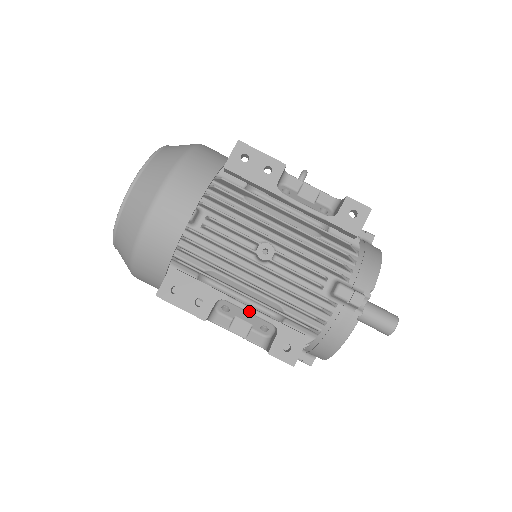
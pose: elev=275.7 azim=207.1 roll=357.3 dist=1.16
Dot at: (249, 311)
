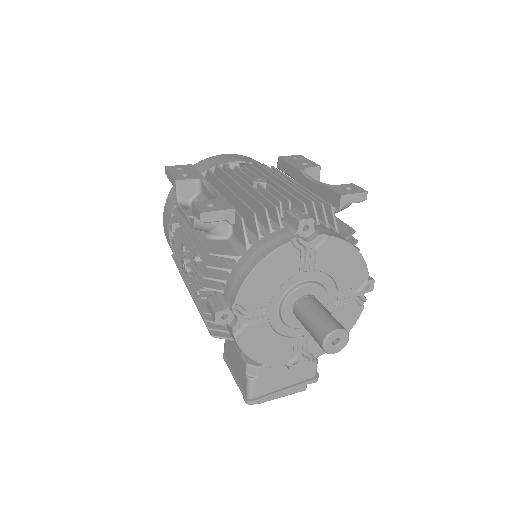
Dot at: (210, 190)
